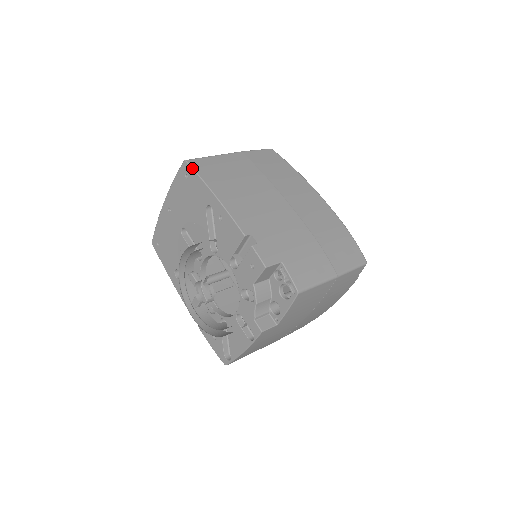
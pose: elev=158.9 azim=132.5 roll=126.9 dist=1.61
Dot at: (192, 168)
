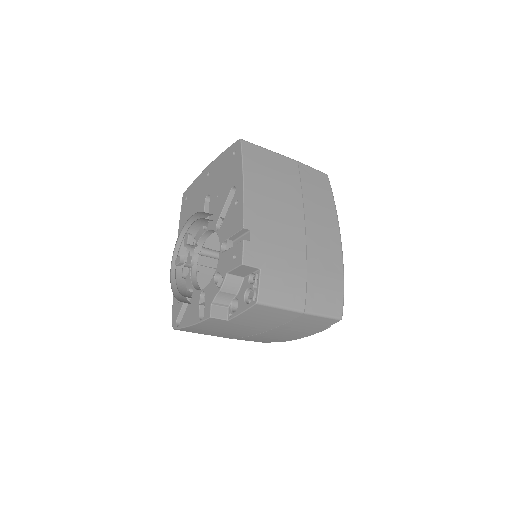
Dot at: (241, 148)
